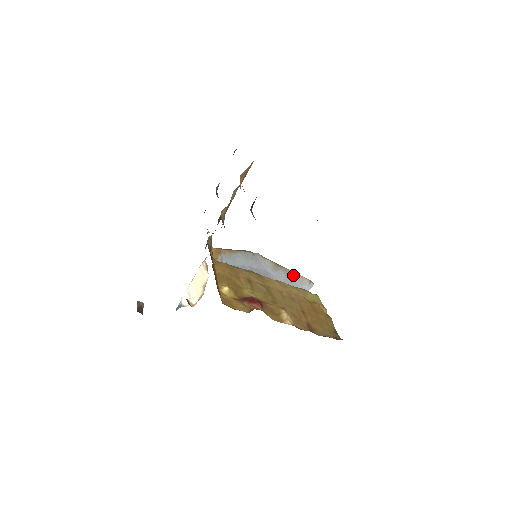
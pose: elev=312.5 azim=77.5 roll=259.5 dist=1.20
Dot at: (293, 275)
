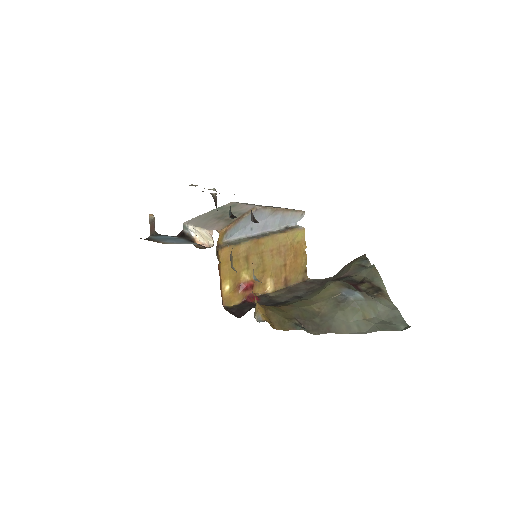
Dot at: (289, 214)
